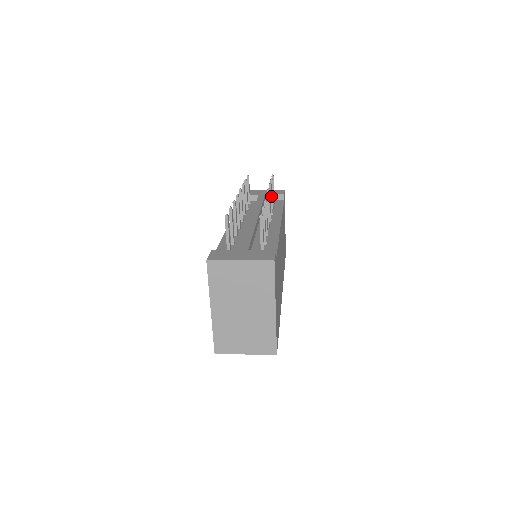
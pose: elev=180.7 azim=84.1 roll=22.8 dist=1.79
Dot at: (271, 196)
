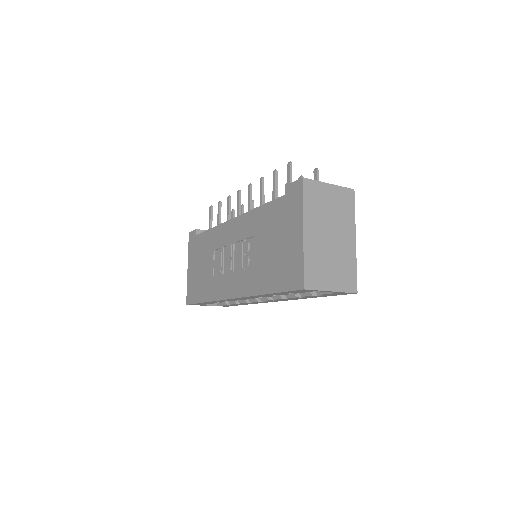
Dot at: occluded
